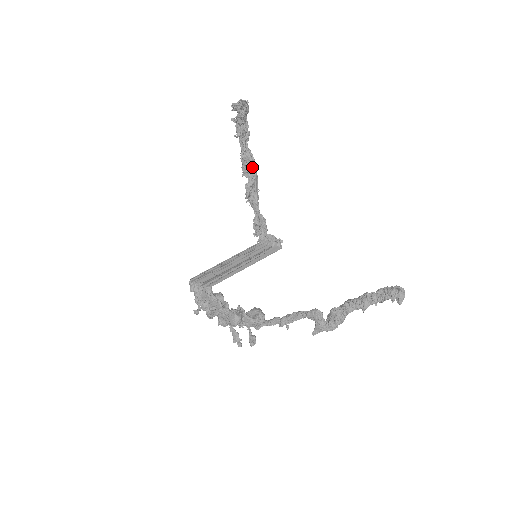
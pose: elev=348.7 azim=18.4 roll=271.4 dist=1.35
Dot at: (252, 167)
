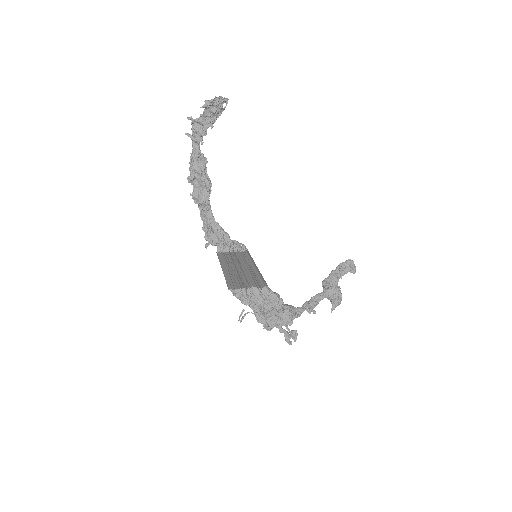
Dot at: (205, 172)
